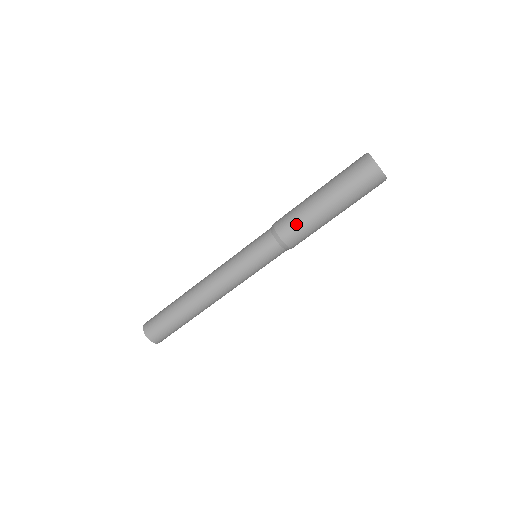
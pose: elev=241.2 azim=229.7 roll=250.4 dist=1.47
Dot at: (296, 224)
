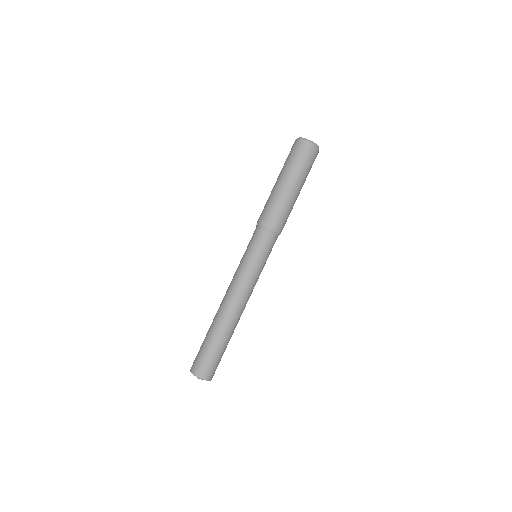
Dot at: (283, 214)
